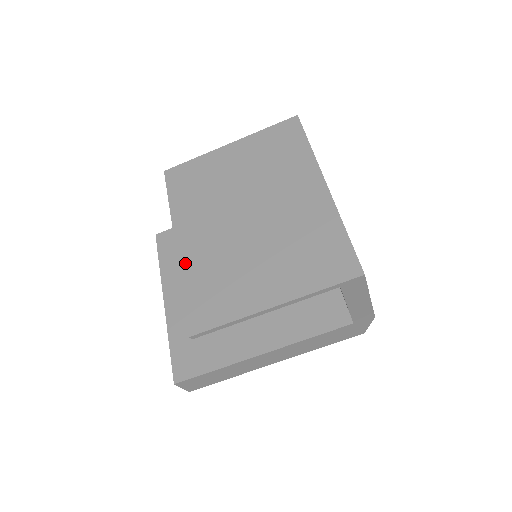
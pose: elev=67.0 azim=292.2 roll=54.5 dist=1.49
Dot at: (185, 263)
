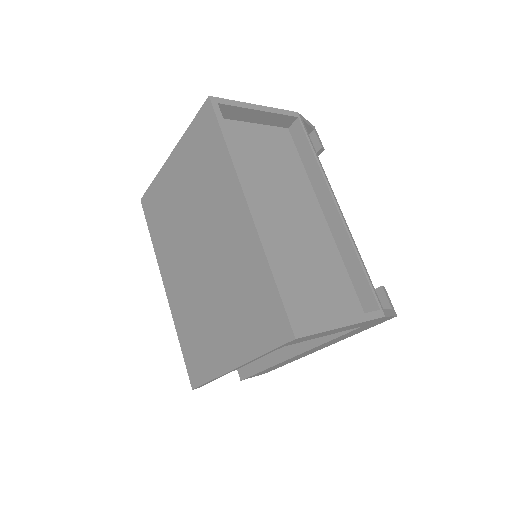
Dot at: (174, 311)
